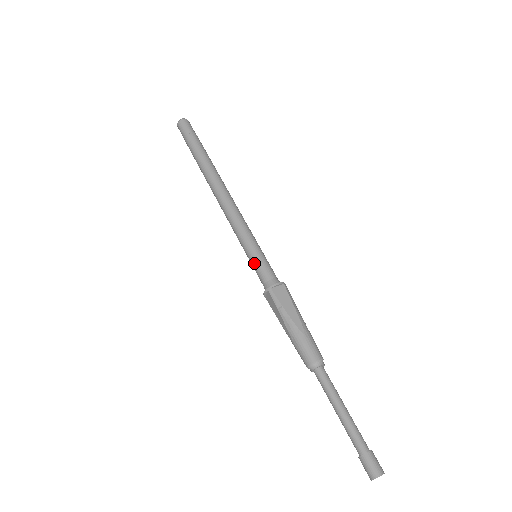
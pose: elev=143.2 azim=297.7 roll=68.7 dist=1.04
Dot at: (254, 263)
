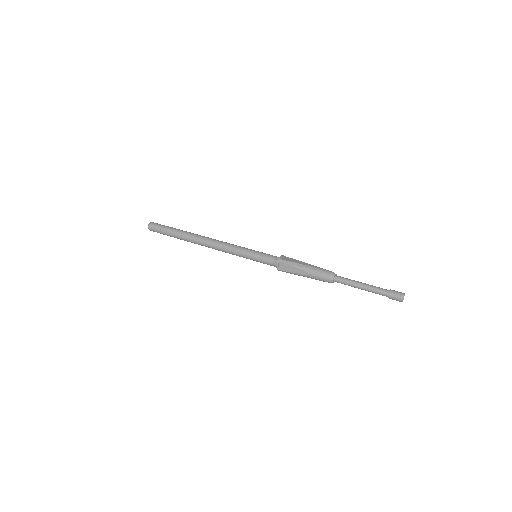
Dot at: (259, 257)
